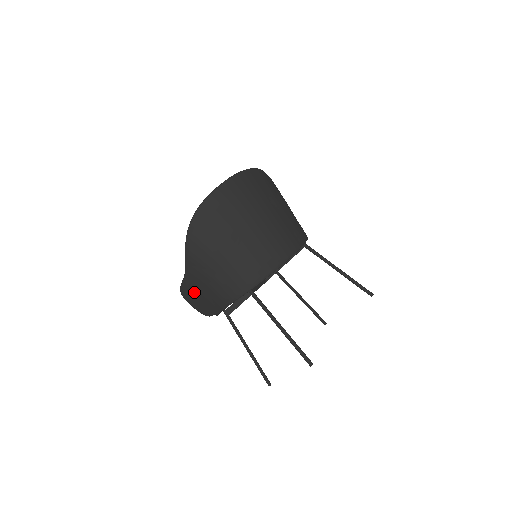
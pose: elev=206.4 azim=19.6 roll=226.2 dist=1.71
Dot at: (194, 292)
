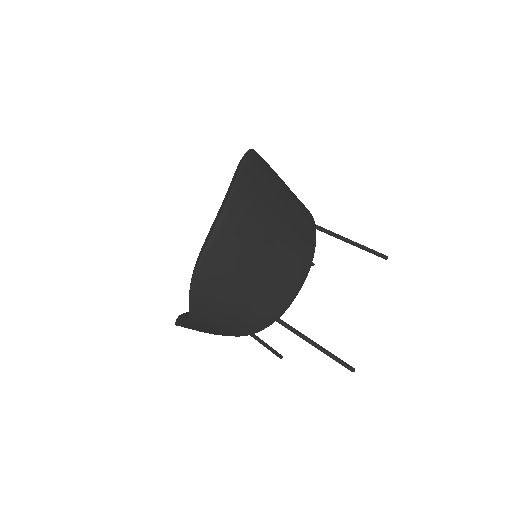
Dot at: (198, 328)
